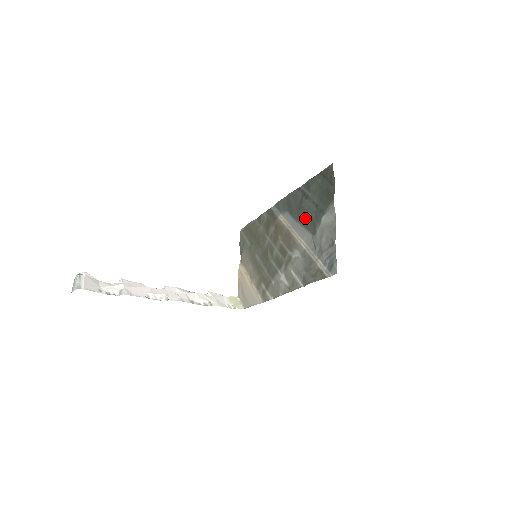
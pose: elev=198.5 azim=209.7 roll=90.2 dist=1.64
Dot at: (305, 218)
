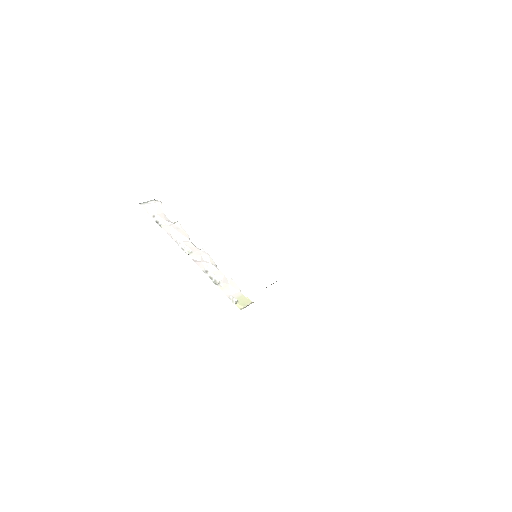
Dot at: occluded
